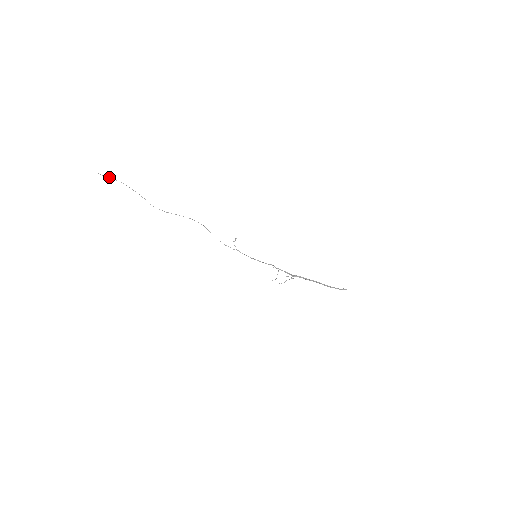
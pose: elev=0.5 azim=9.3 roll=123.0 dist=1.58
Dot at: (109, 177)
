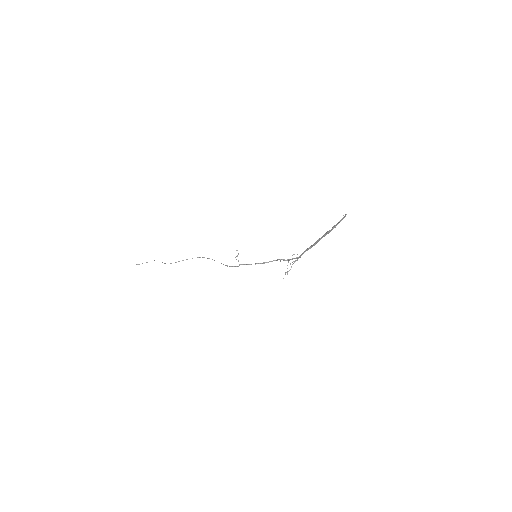
Dot at: occluded
